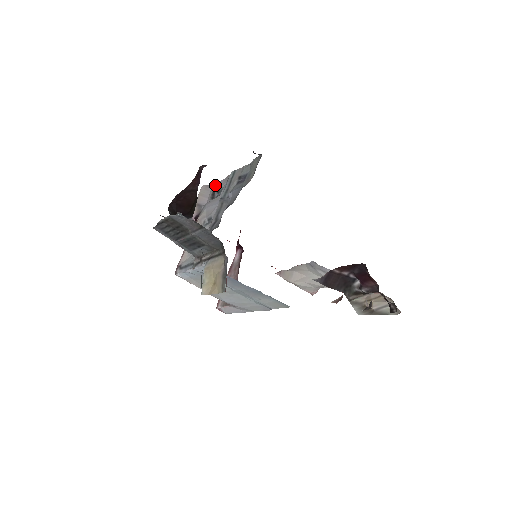
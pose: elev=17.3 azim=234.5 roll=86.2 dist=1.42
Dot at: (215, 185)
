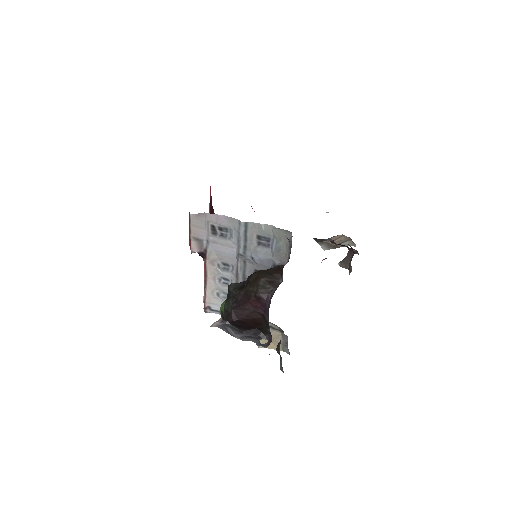
Dot at: (211, 218)
